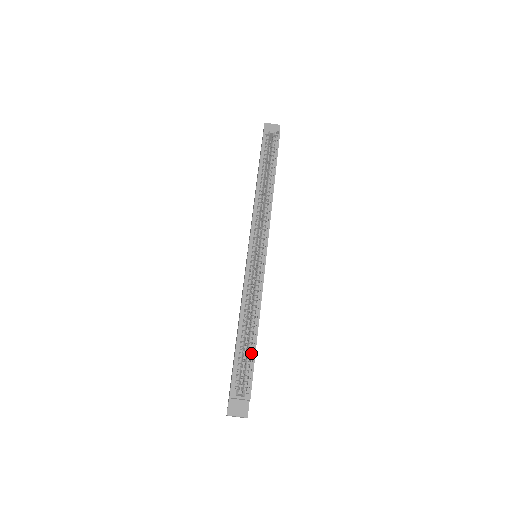
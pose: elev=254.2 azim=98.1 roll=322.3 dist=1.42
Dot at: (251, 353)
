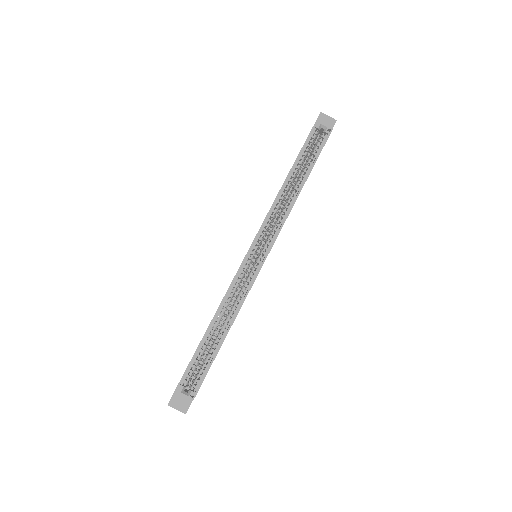
Dot at: (211, 357)
